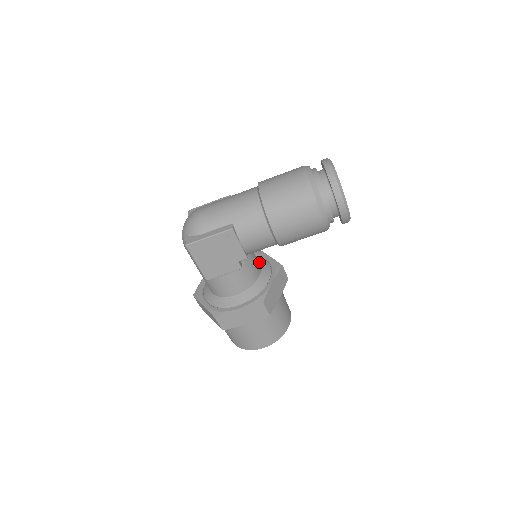
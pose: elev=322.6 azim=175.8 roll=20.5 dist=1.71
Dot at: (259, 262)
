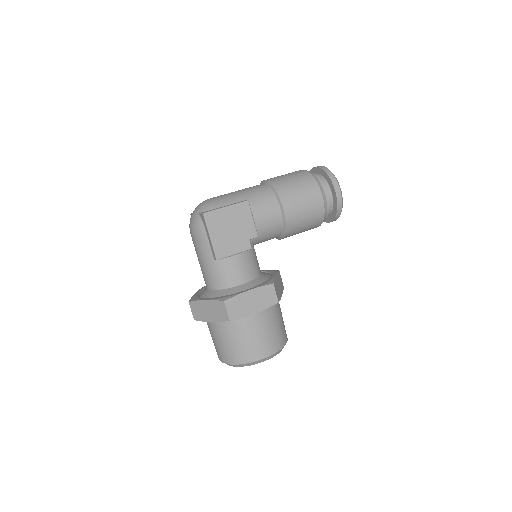
Dot at: occluded
